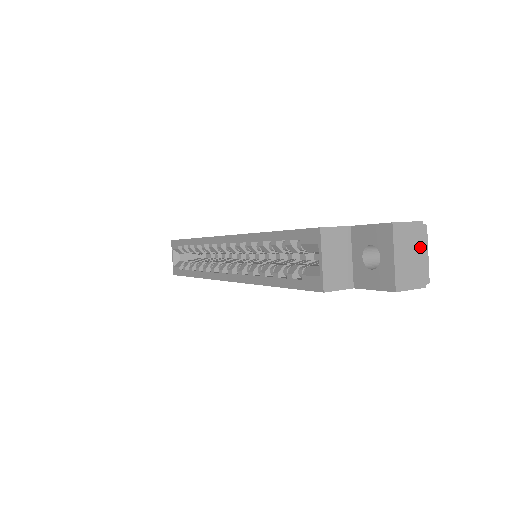
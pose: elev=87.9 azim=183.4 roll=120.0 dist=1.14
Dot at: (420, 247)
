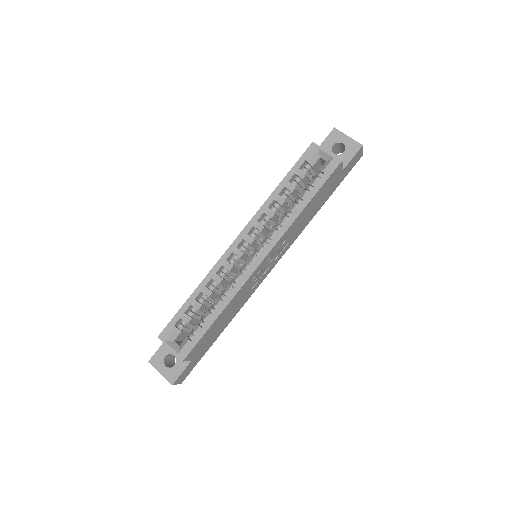
Dot at: occluded
